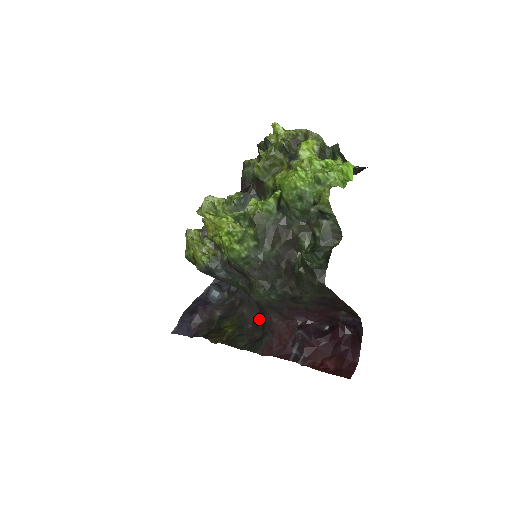
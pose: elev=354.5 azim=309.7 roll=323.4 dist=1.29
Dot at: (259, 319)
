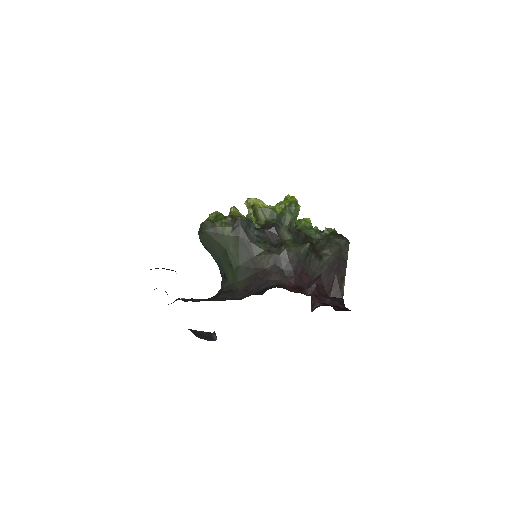
Dot at: (245, 297)
